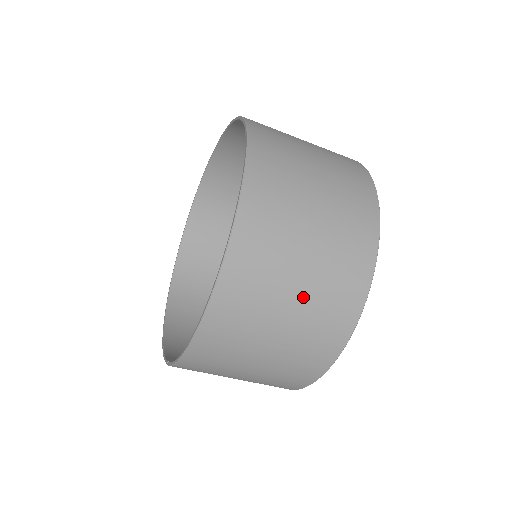
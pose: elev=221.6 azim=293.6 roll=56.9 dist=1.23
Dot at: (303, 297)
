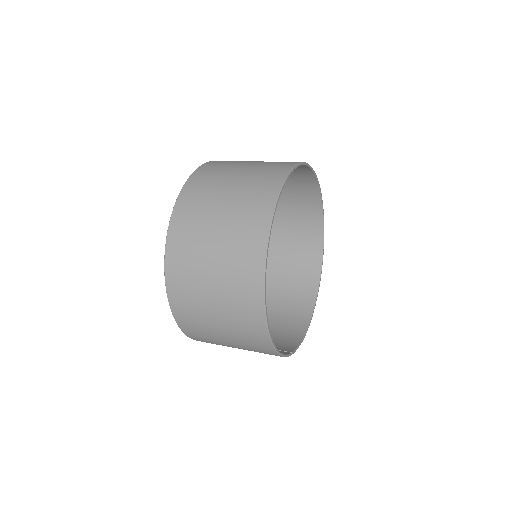
Dot at: (219, 297)
